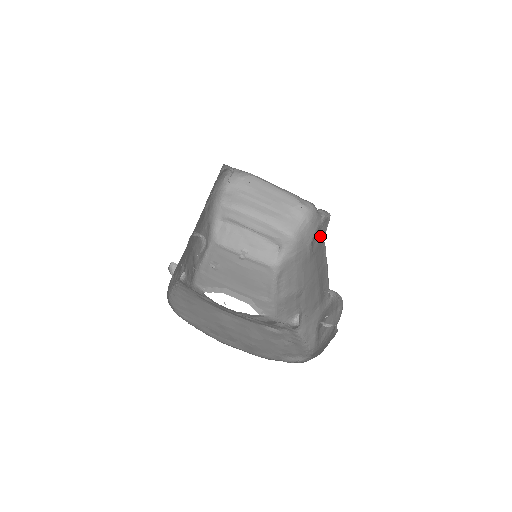
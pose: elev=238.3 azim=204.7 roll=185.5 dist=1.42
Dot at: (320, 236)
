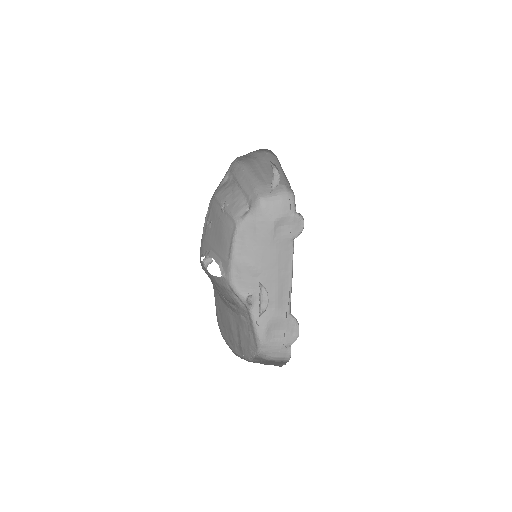
Dot at: (288, 233)
